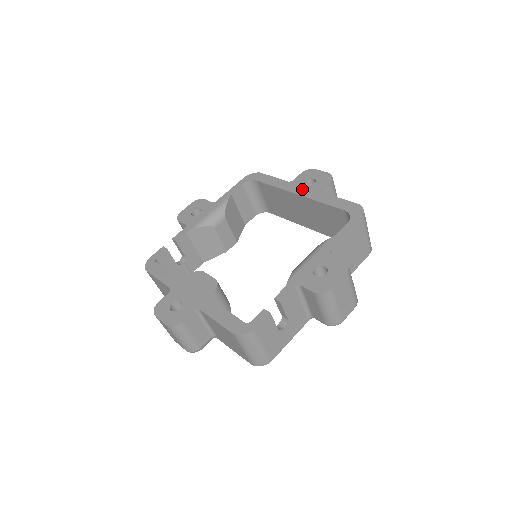
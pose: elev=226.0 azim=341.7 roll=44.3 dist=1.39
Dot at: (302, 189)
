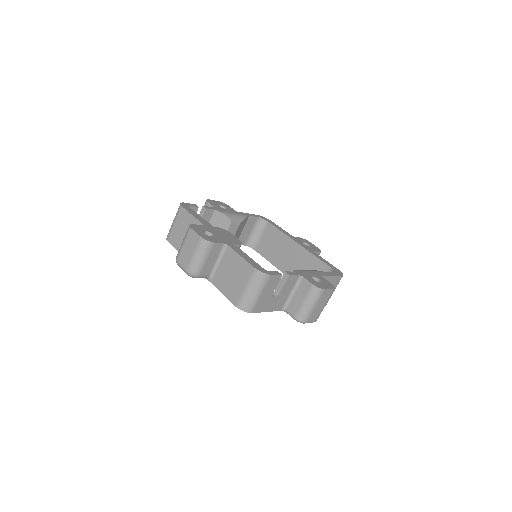
Dot at: (302, 243)
